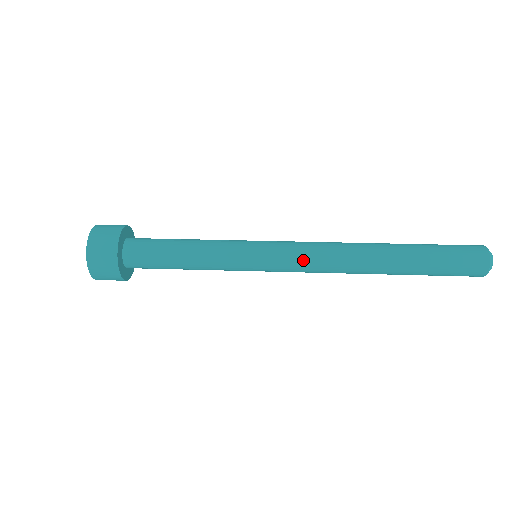
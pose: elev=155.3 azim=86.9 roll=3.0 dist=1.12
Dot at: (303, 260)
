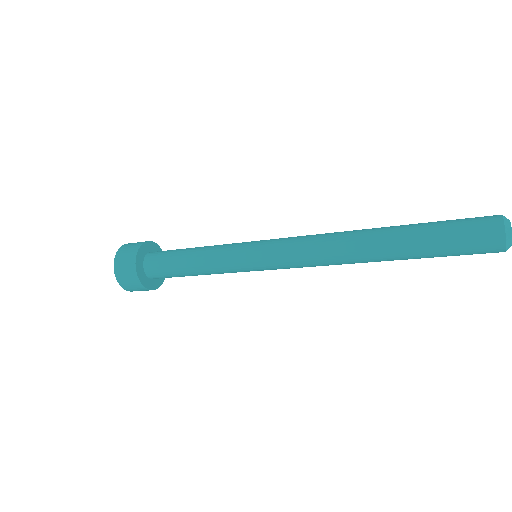
Dot at: (294, 243)
